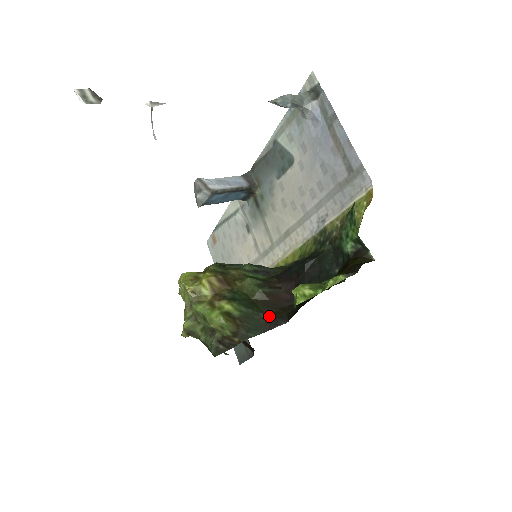
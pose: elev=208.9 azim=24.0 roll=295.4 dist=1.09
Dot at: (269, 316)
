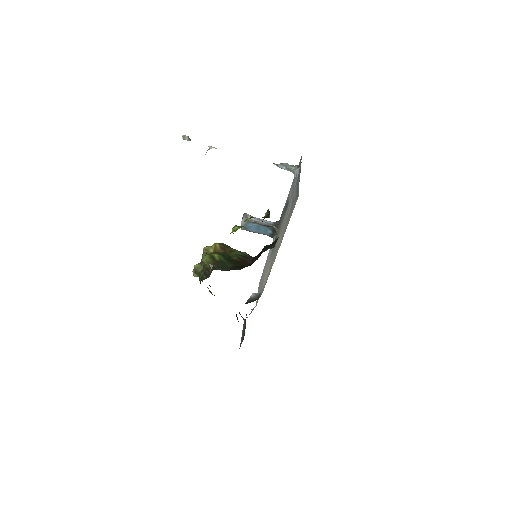
Dot at: (234, 266)
